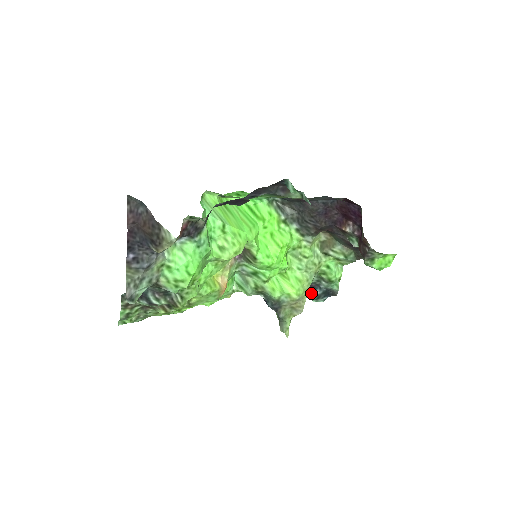
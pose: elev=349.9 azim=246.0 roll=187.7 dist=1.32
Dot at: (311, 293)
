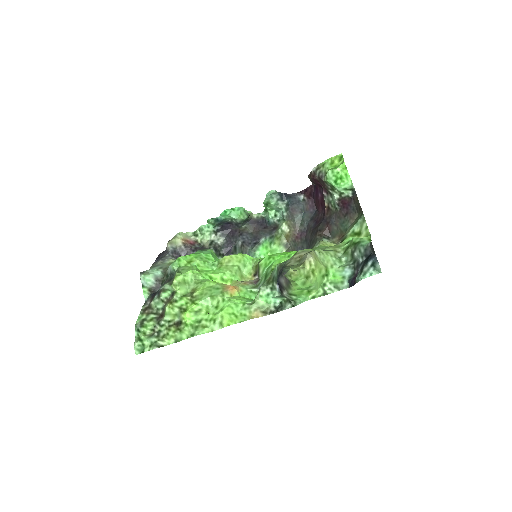
Dot at: occluded
